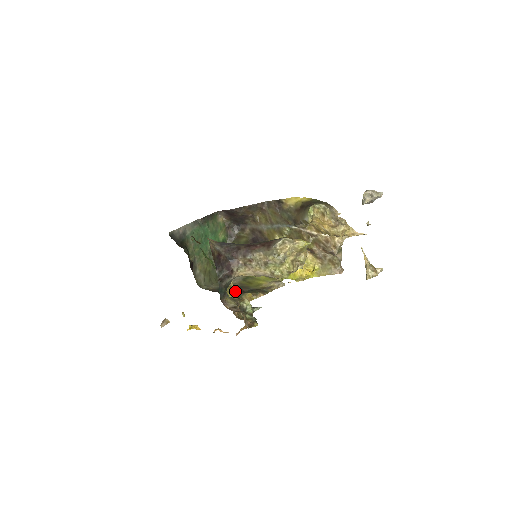
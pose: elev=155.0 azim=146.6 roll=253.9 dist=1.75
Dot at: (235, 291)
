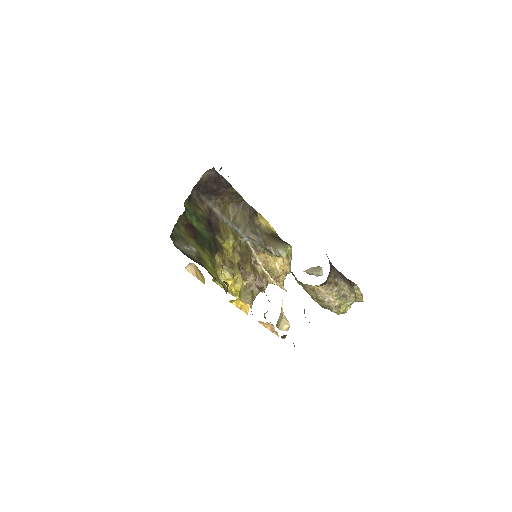
Dot at: occluded
